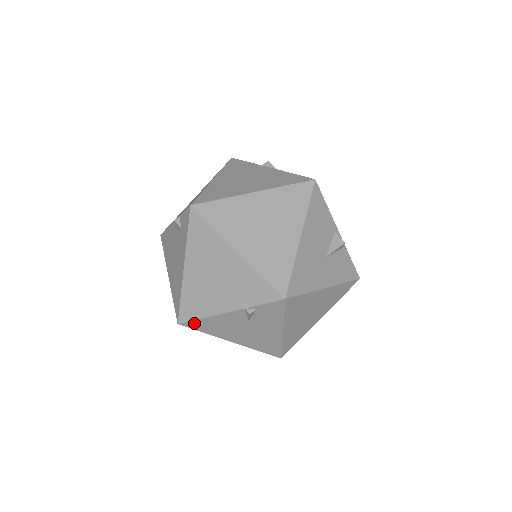
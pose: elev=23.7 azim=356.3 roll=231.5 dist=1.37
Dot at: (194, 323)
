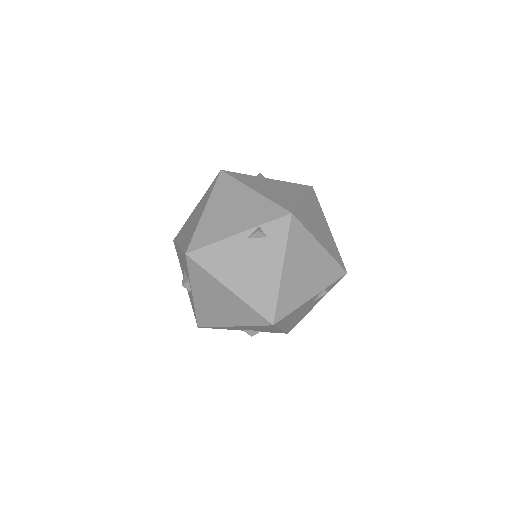
Dot at: (283, 319)
